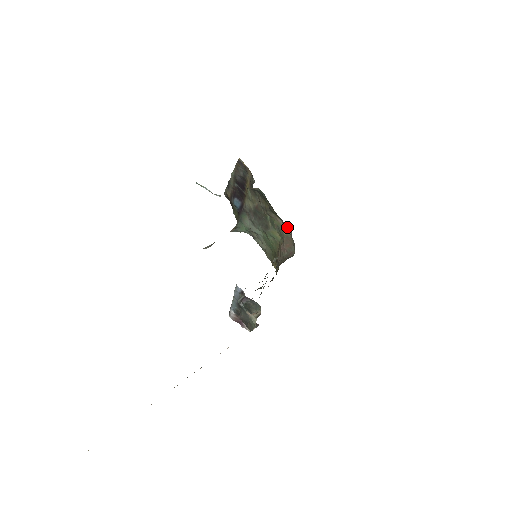
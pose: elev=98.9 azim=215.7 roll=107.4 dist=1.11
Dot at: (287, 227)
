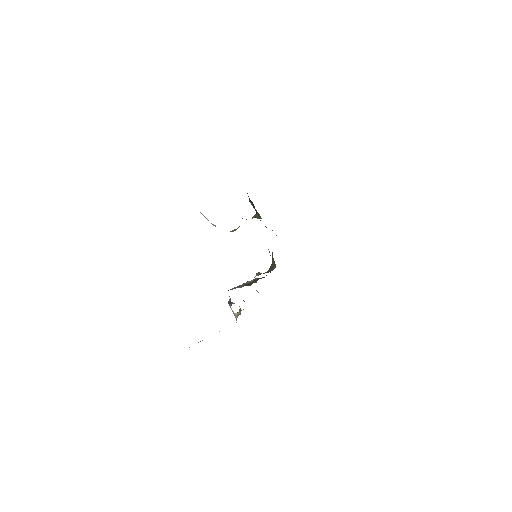
Dot at: occluded
